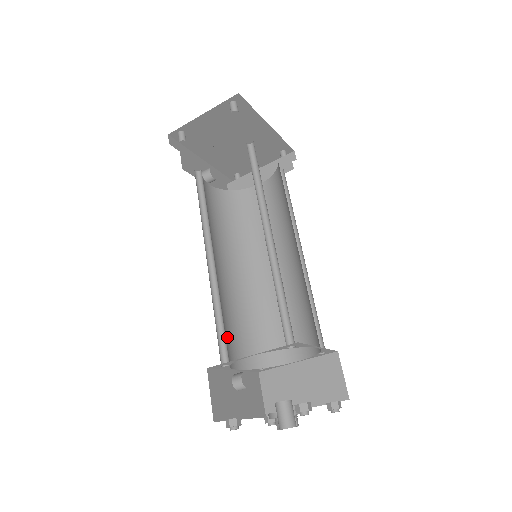
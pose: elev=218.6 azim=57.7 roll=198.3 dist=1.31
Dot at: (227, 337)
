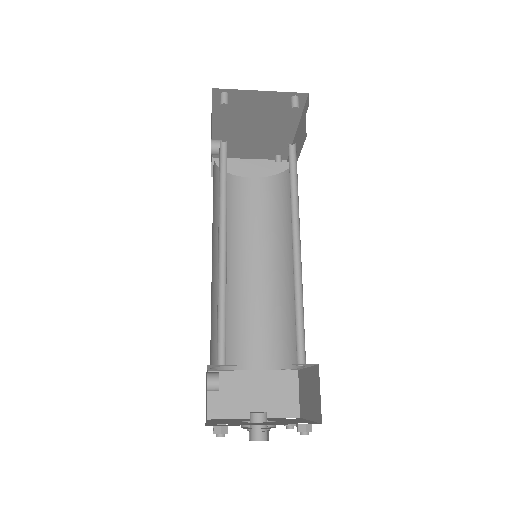
Dot at: occluded
